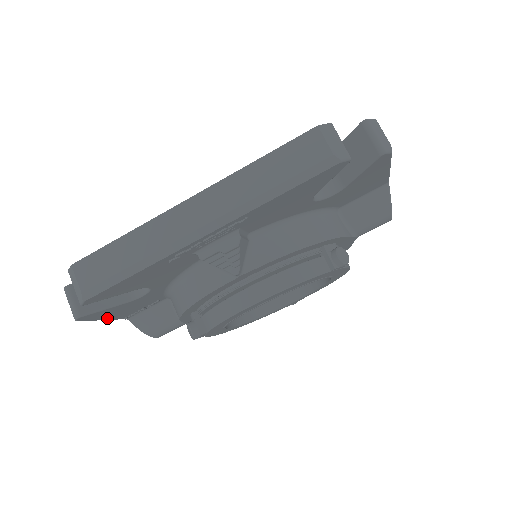
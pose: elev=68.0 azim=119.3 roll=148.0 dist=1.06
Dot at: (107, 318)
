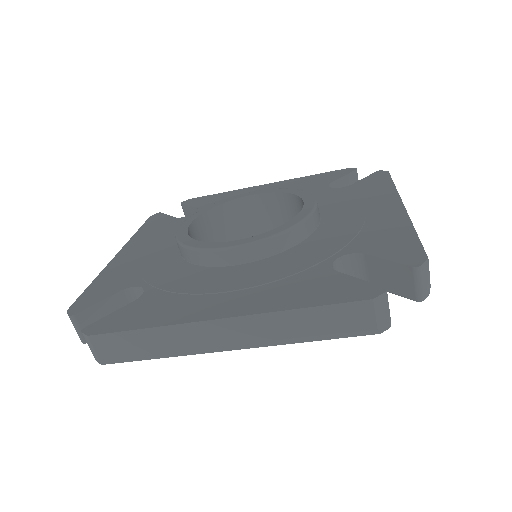
Dot at: occluded
